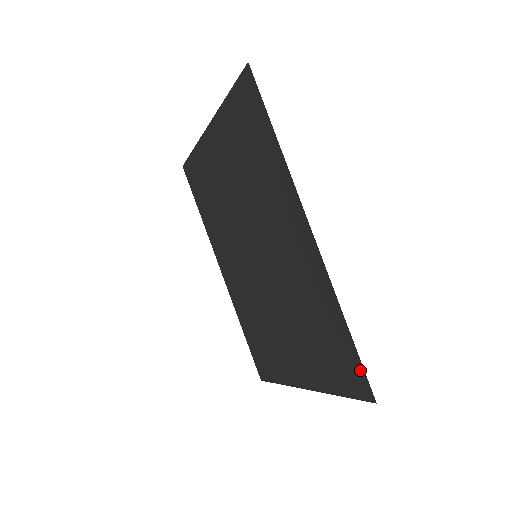
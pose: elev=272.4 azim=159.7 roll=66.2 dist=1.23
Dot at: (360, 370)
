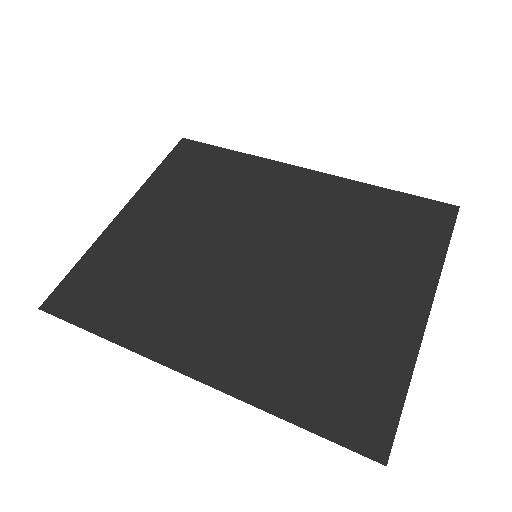
Dot at: (427, 203)
